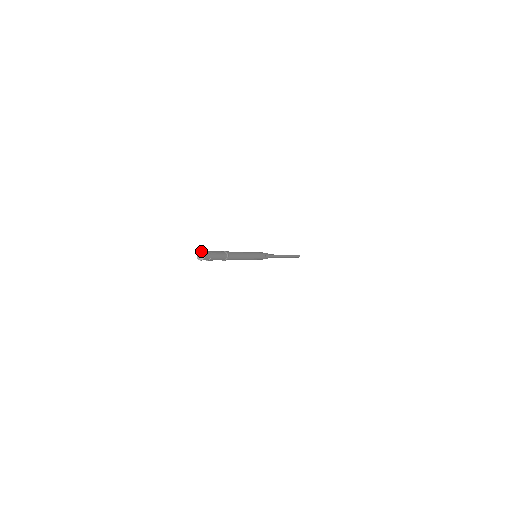
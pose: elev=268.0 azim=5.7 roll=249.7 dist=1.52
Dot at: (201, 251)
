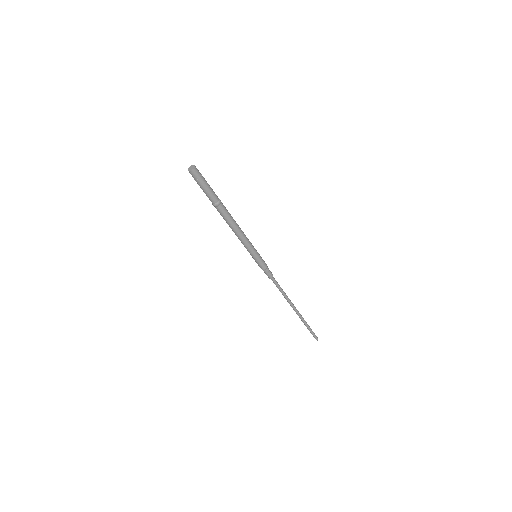
Dot at: (191, 166)
